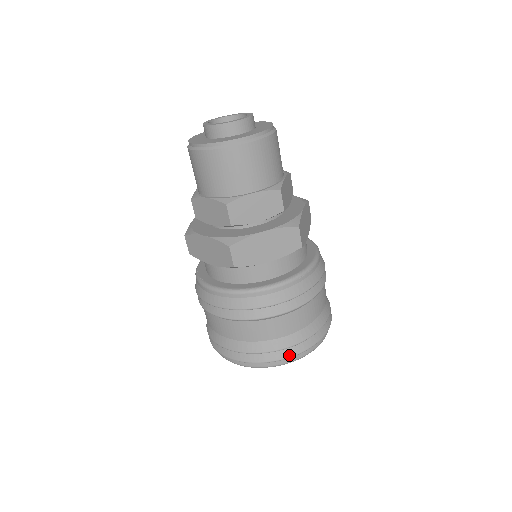
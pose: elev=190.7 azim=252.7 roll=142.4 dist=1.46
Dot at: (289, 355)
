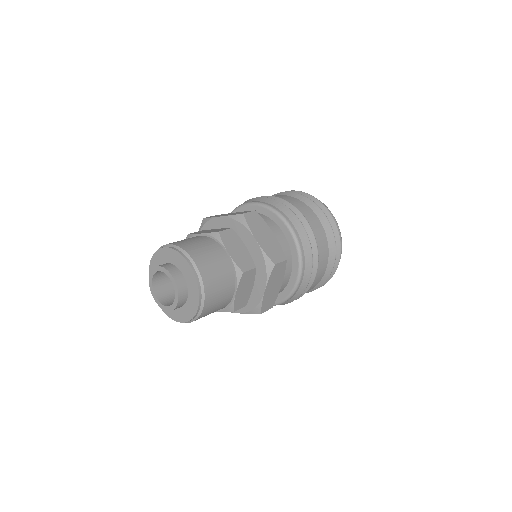
Dot at: occluded
